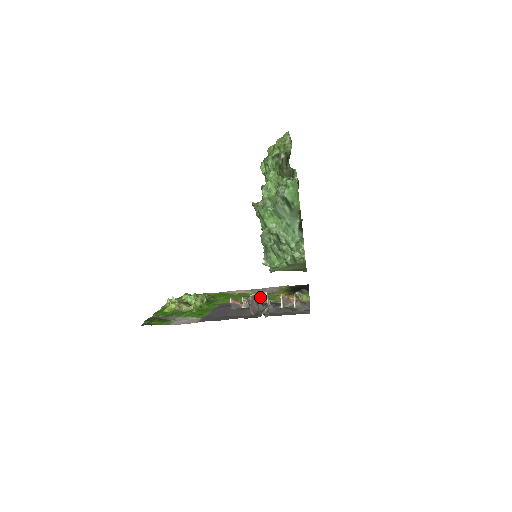
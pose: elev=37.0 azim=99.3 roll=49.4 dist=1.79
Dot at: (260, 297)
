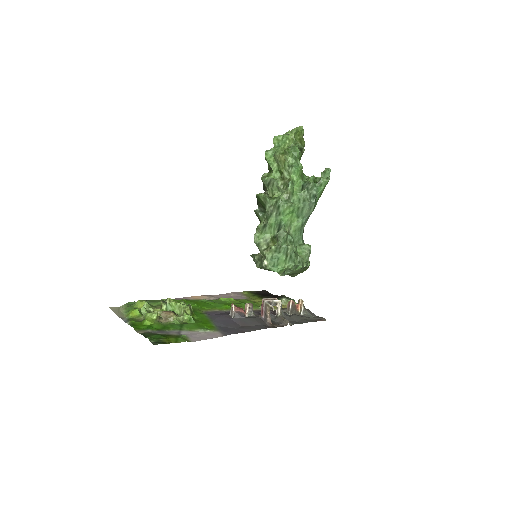
Dot at: (274, 303)
